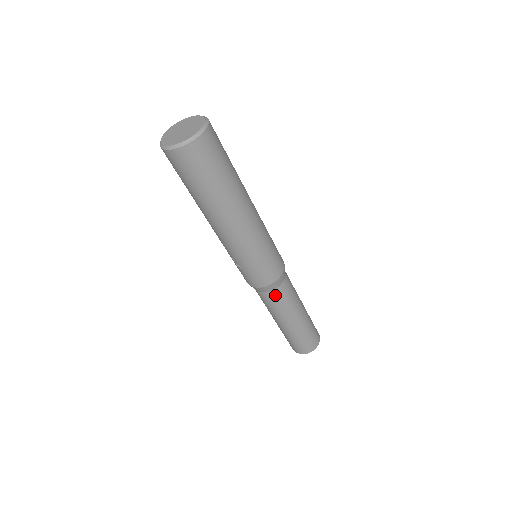
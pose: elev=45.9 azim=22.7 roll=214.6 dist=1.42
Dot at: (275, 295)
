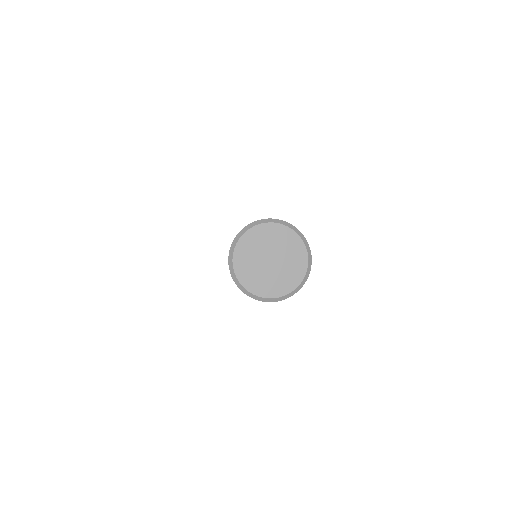
Dot at: occluded
